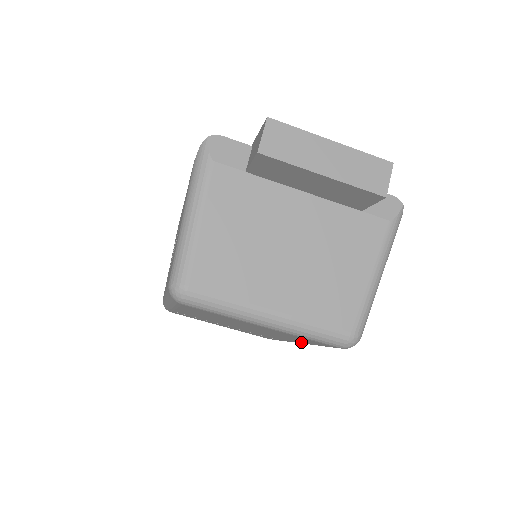
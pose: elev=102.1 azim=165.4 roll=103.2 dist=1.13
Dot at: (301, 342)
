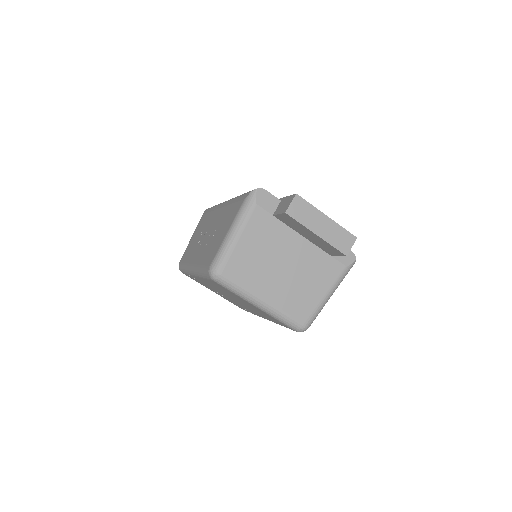
Dot at: (270, 320)
